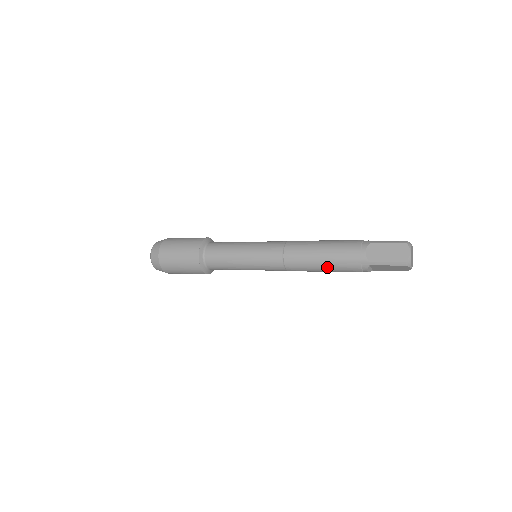
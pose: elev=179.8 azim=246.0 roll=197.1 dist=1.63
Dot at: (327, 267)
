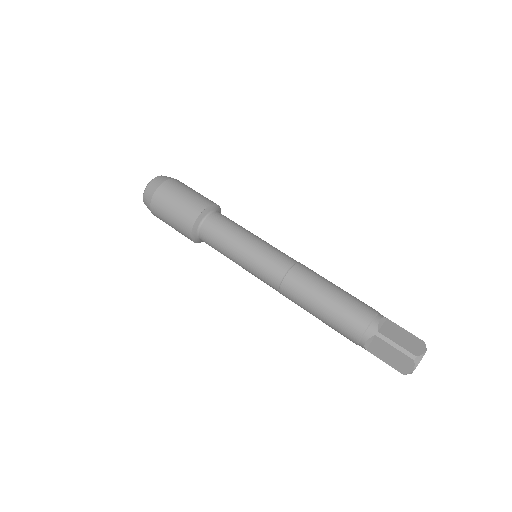
Dot at: occluded
